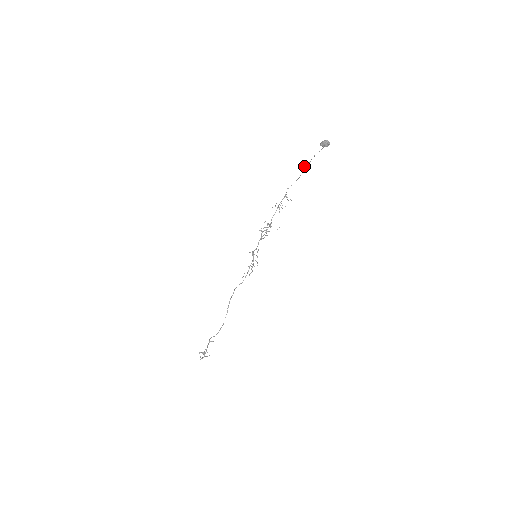
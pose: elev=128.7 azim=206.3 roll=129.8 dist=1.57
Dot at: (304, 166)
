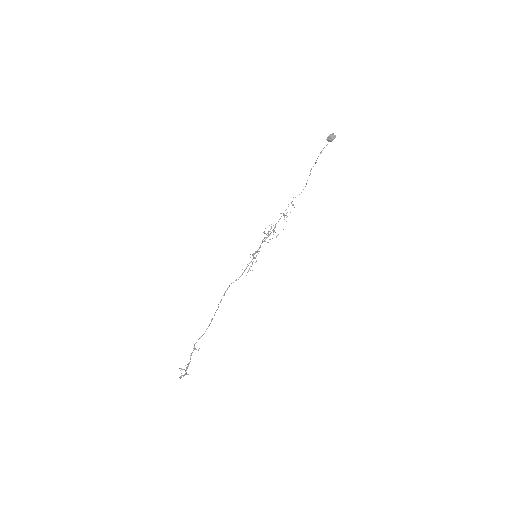
Dot at: (311, 169)
